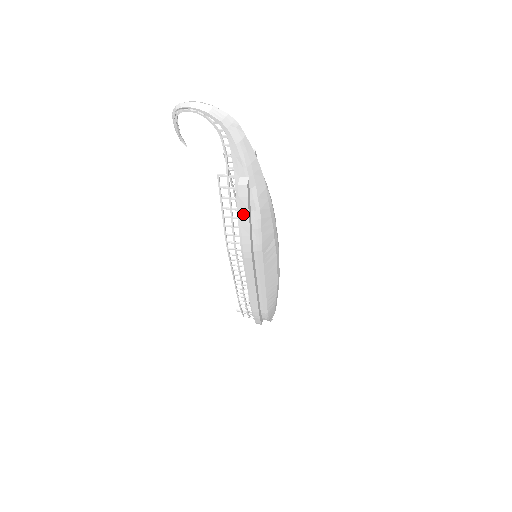
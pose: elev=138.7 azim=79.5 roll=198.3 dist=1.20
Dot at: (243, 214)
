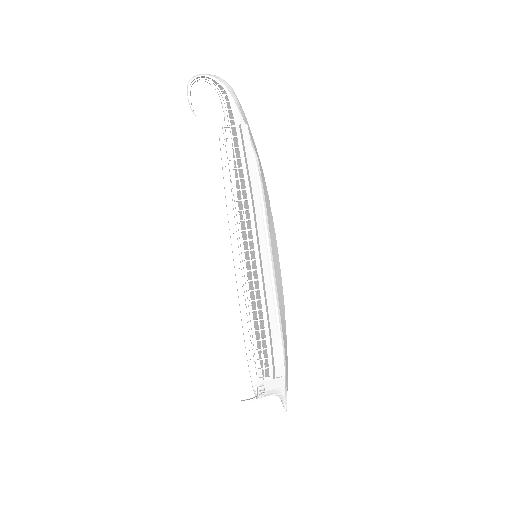
Dot at: (248, 153)
